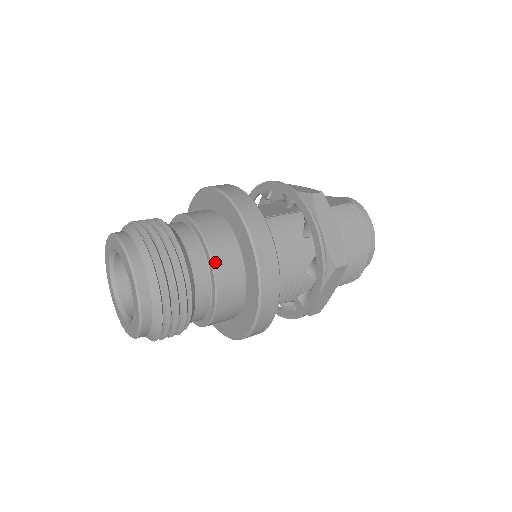
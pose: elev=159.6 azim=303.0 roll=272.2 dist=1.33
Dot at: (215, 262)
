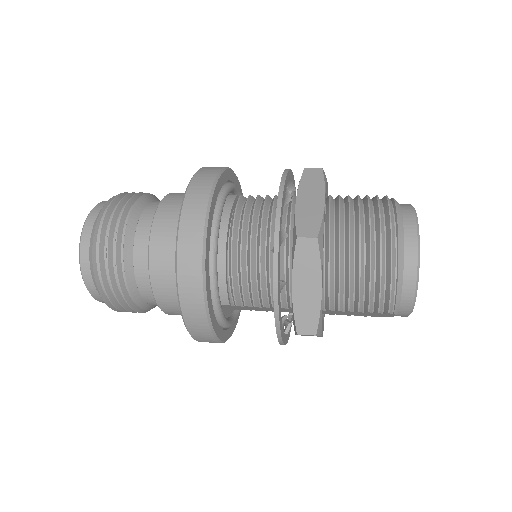
Dot at: (158, 214)
